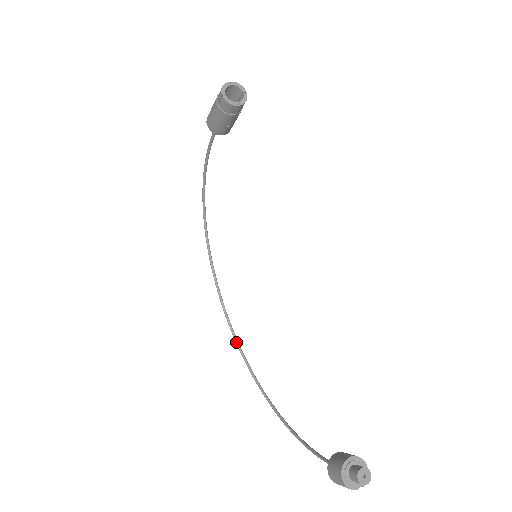
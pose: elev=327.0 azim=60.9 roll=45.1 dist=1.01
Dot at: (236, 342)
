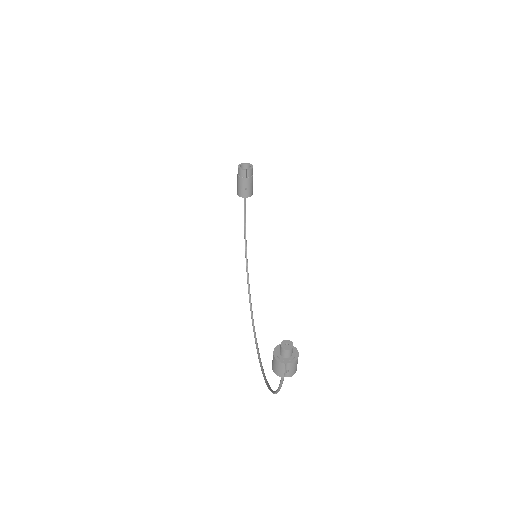
Dot at: (259, 361)
